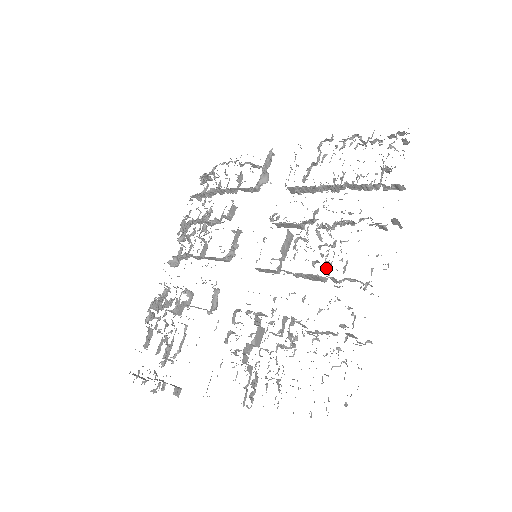
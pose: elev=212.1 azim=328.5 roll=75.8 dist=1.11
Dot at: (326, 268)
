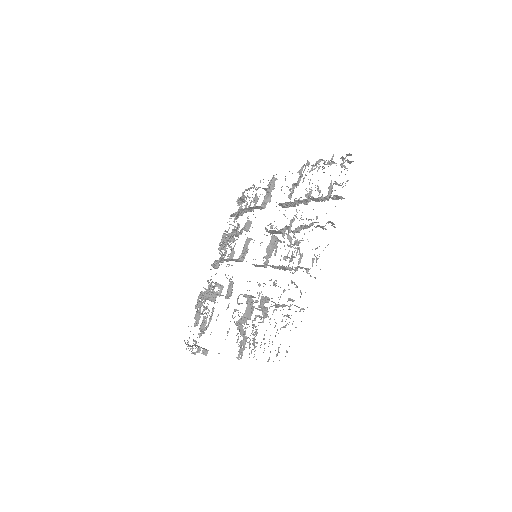
Dot at: (289, 261)
